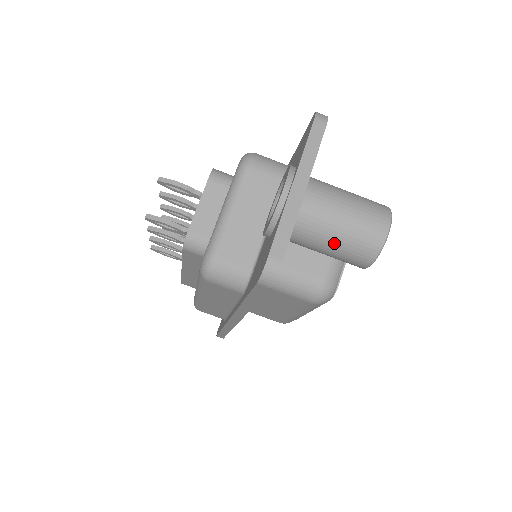
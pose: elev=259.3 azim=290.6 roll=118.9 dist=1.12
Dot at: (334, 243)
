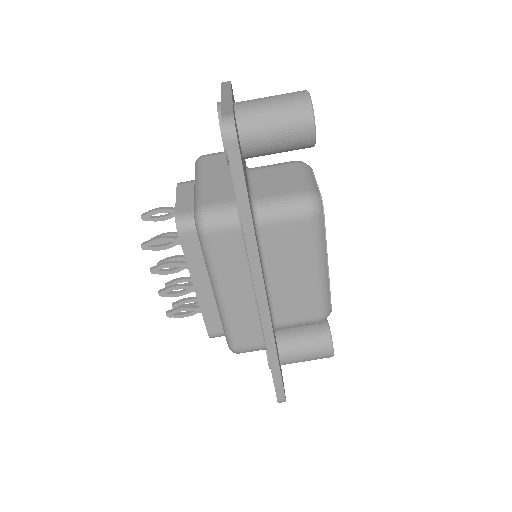
Dot at: (275, 119)
